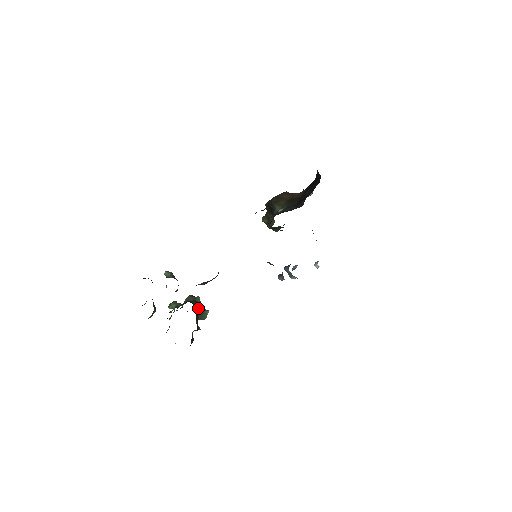
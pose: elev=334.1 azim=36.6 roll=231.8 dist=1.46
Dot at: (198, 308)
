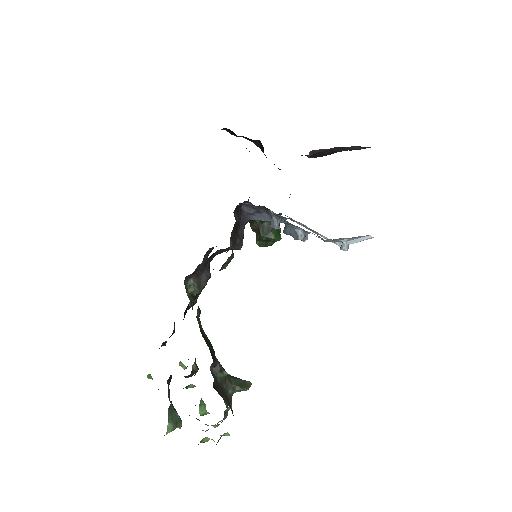
Dot at: (229, 376)
